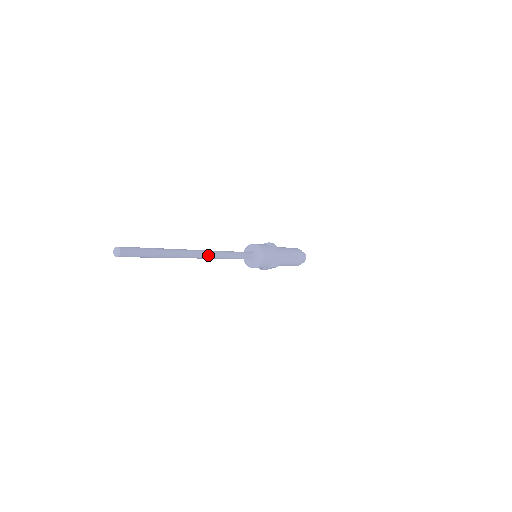
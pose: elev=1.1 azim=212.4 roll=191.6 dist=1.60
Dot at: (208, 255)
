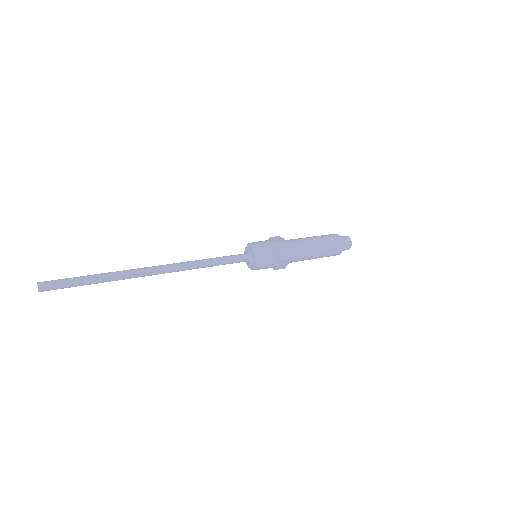
Dot at: (168, 272)
